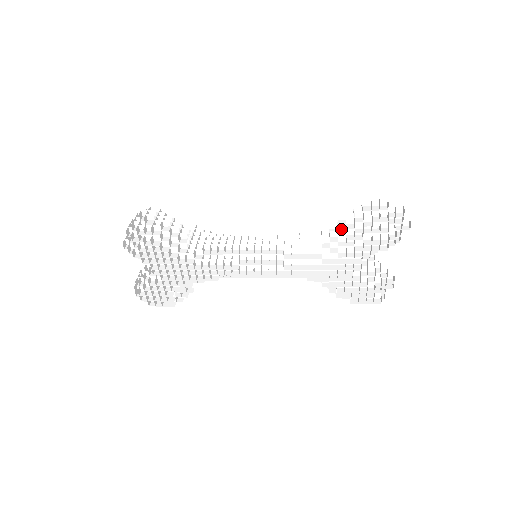
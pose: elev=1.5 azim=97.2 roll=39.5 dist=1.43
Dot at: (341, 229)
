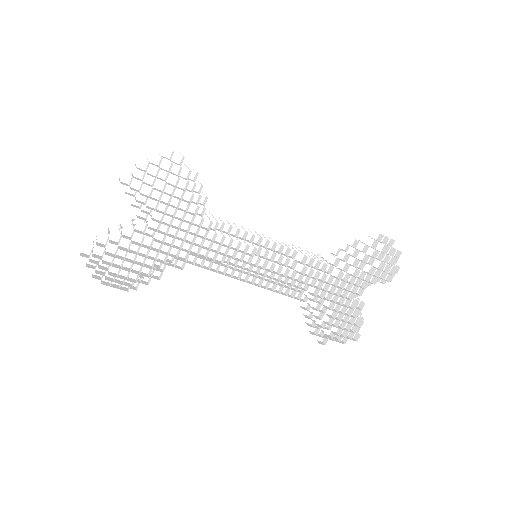
Dot at: (349, 252)
